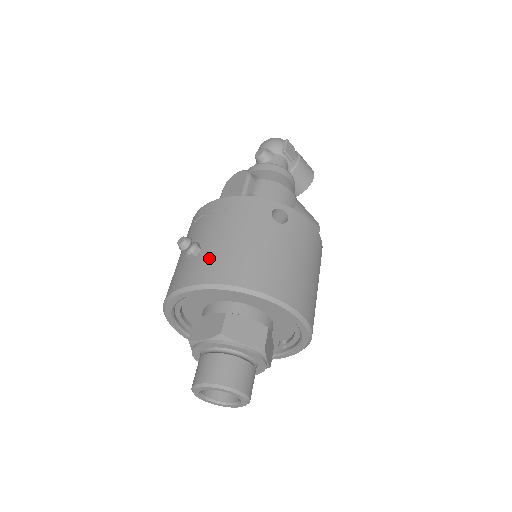
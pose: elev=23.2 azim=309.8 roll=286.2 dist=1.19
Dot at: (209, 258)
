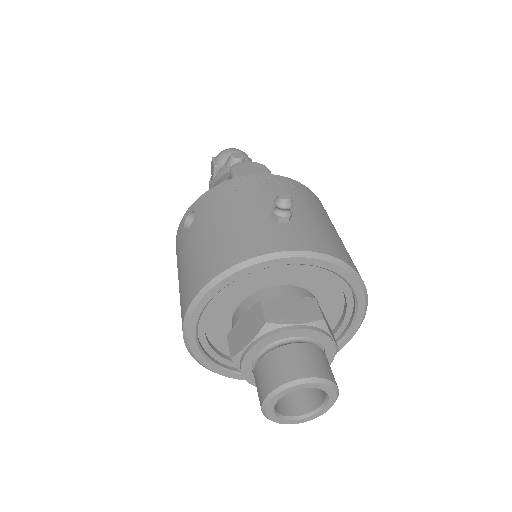
Dot at: (311, 229)
